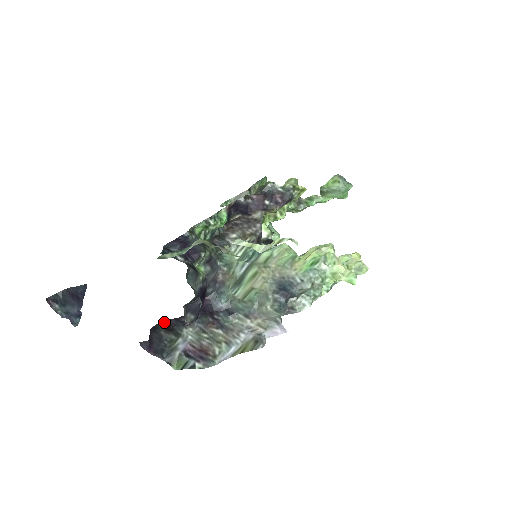
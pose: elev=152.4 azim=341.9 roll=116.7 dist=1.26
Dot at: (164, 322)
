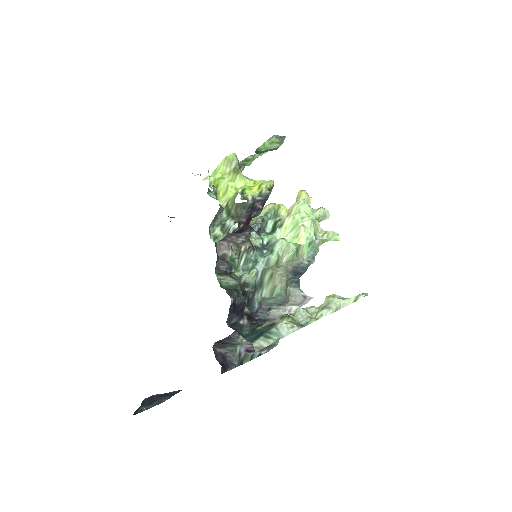
Dot at: (214, 344)
